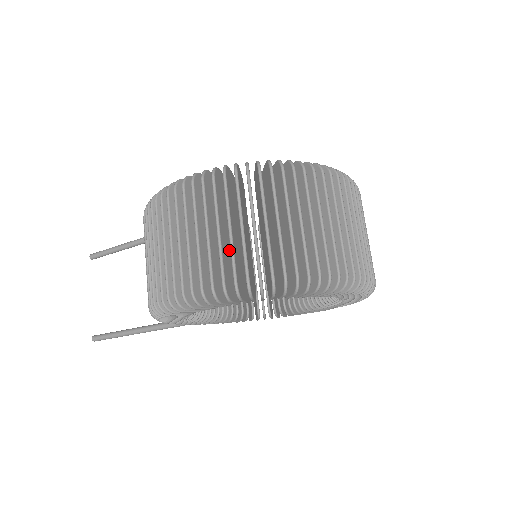
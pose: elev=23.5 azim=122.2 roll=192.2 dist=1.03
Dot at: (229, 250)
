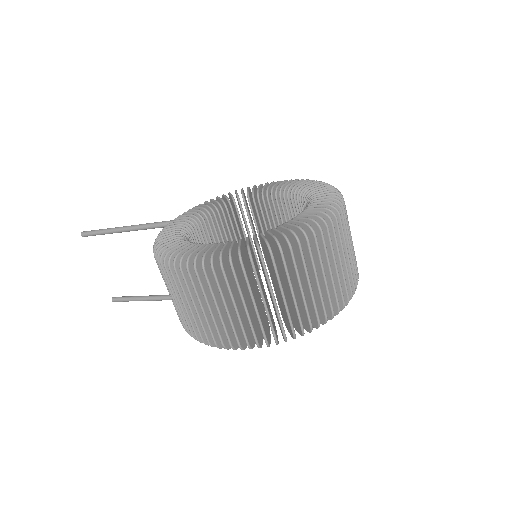
Dot at: (252, 307)
